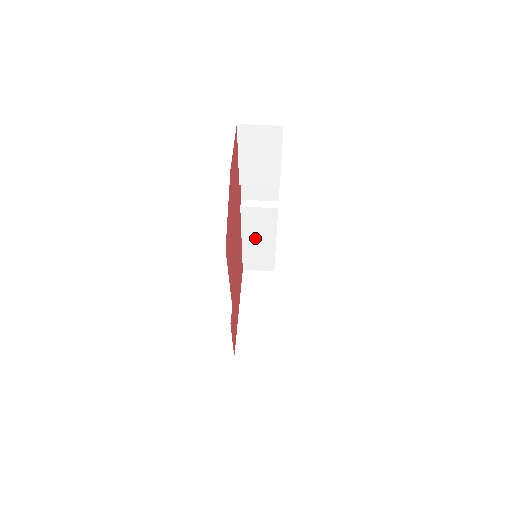
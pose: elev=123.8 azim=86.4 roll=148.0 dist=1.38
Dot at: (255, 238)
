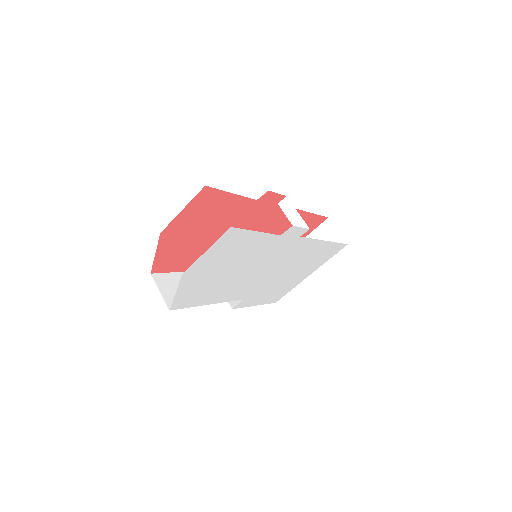
Dot at: occluded
